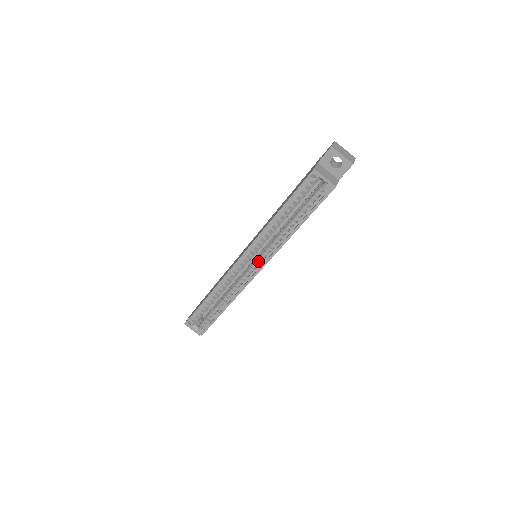
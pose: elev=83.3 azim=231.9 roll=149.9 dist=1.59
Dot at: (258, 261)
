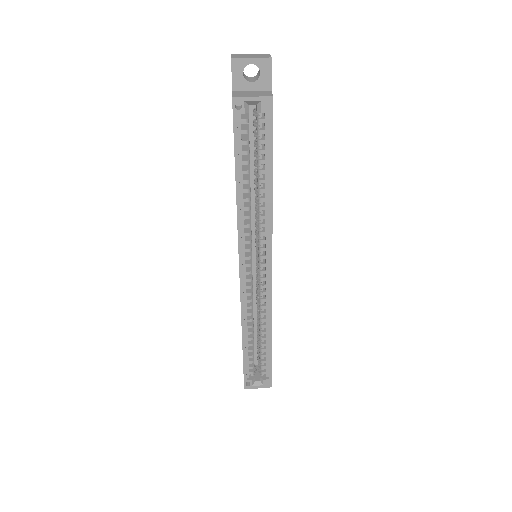
Dot at: (261, 258)
